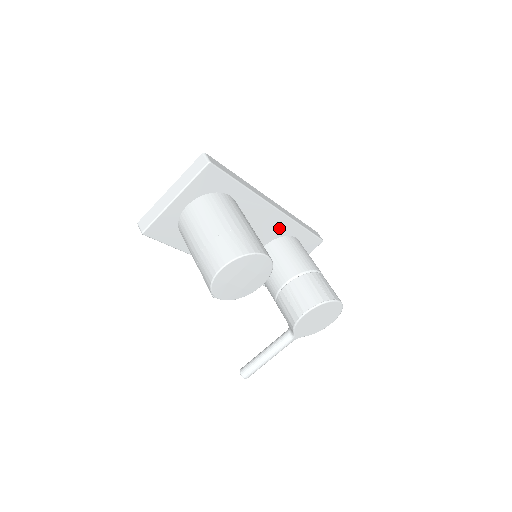
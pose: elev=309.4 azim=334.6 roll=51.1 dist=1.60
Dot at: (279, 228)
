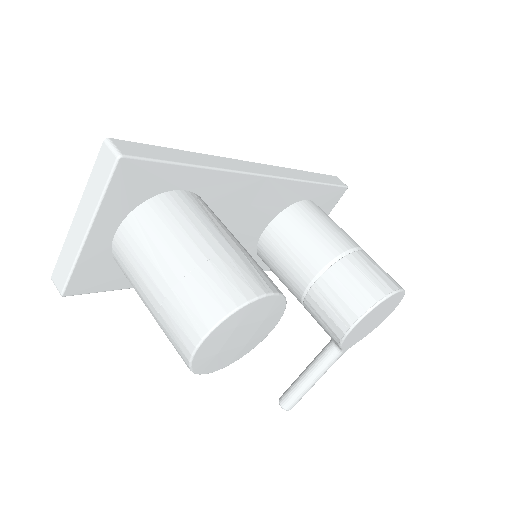
Dot at: (279, 199)
